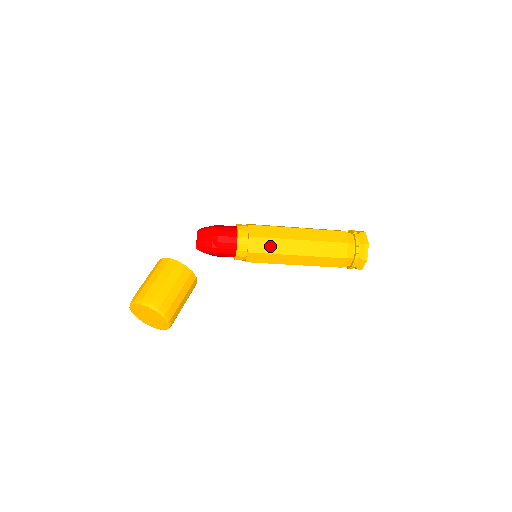
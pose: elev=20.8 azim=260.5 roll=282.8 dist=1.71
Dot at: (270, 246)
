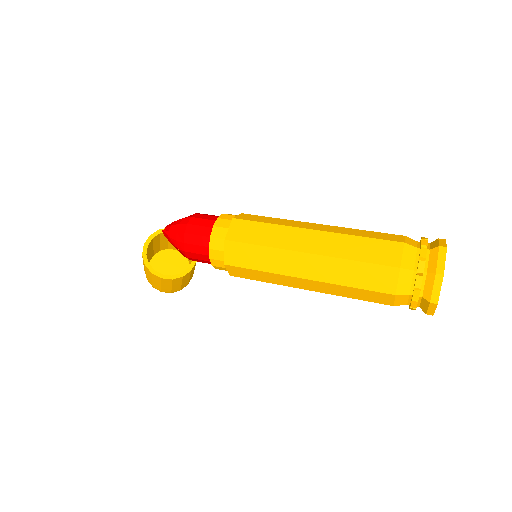
Dot at: occluded
